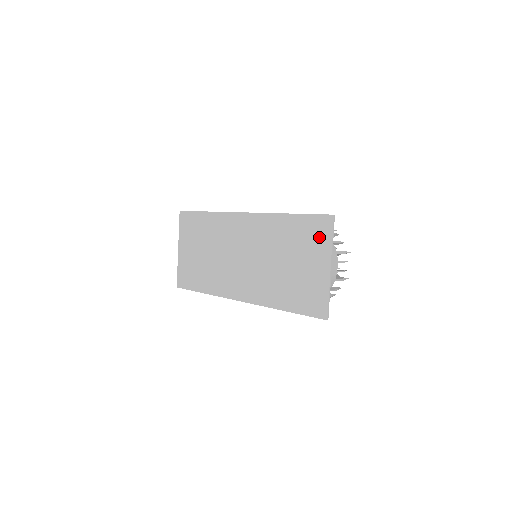
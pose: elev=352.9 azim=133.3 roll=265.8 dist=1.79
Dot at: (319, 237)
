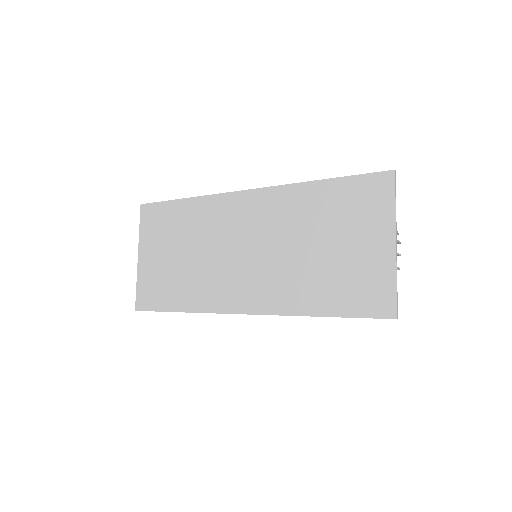
Dot at: (373, 203)
